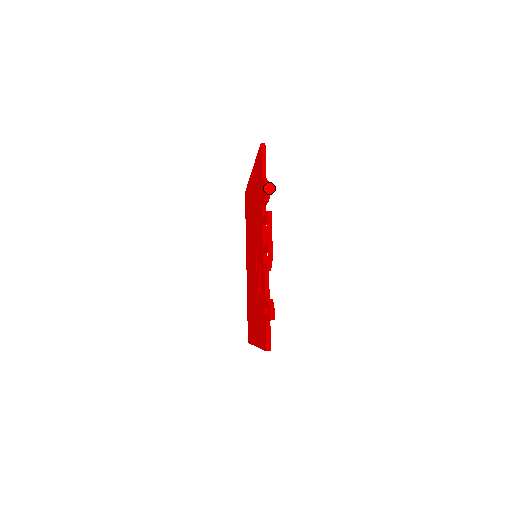
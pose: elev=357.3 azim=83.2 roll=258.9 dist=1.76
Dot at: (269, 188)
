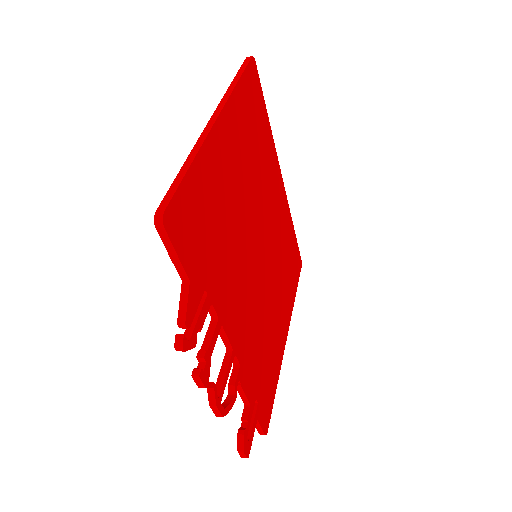
Dot at: occluded
